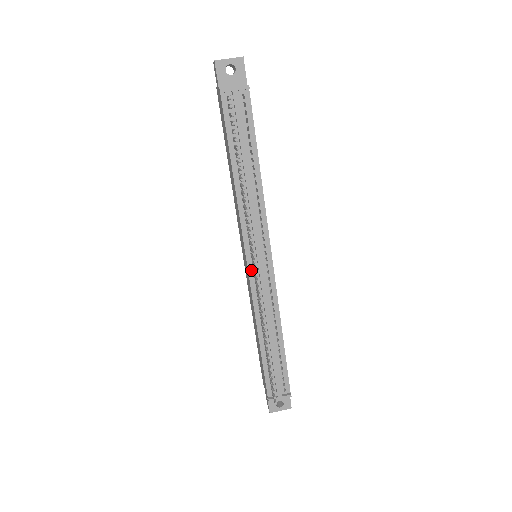
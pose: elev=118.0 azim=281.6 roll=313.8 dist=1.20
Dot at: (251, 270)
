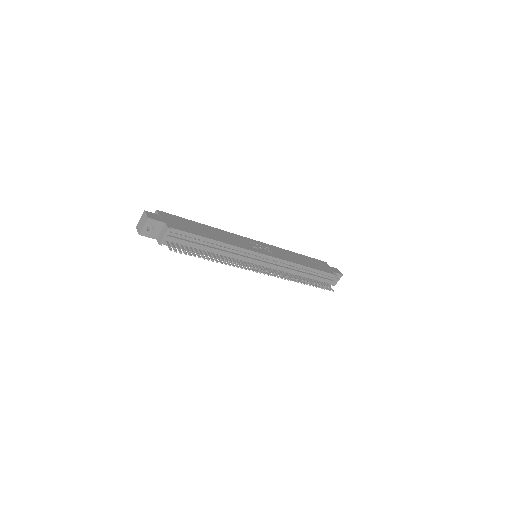
Dot at: (262, 268)
